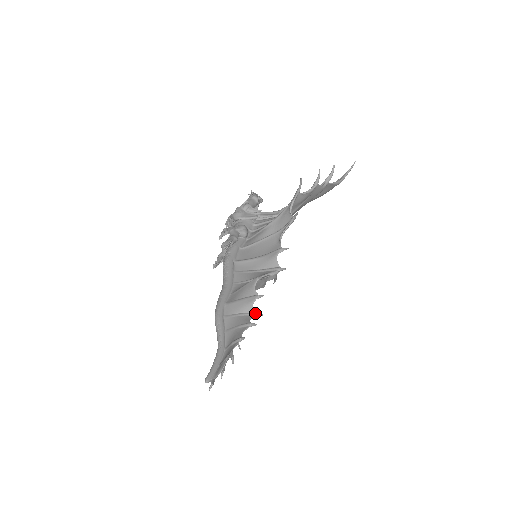
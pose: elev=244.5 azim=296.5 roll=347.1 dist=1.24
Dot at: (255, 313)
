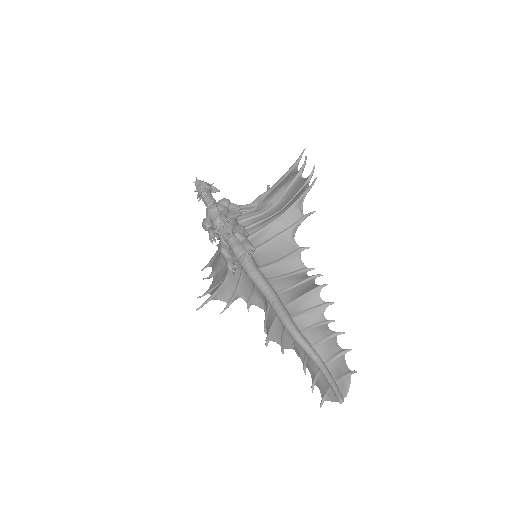
Dot at: (328, 321)
